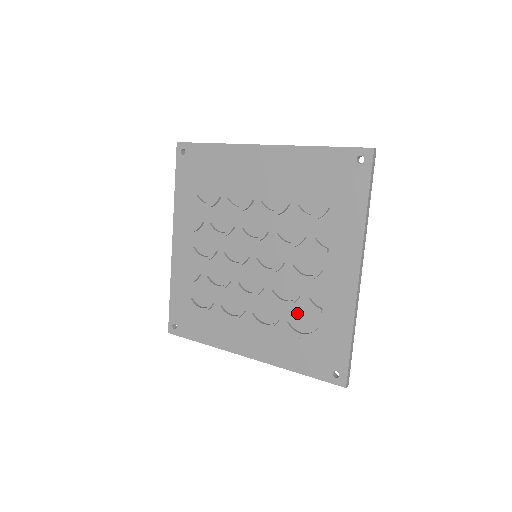
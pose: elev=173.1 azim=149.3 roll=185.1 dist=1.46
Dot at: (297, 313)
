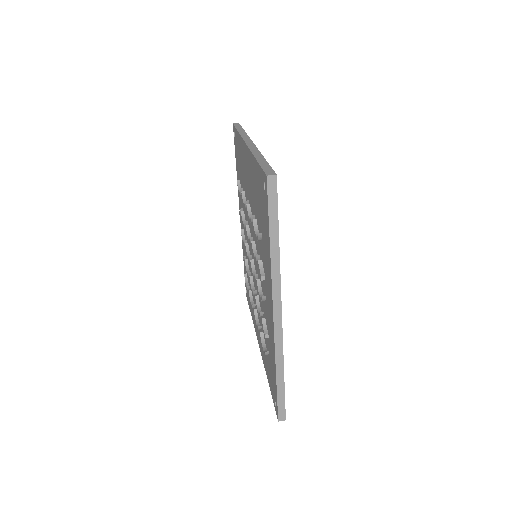
Dot at: occluded
